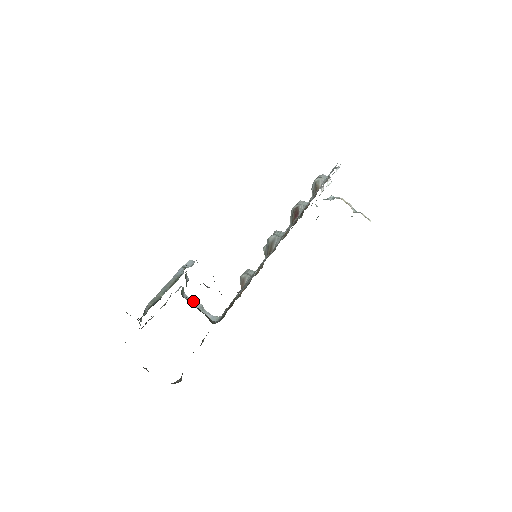
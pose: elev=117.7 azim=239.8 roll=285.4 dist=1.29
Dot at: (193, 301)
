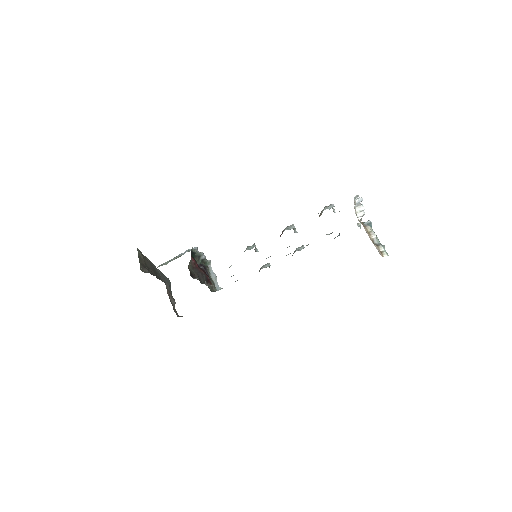
Dot at: (213, 272)
